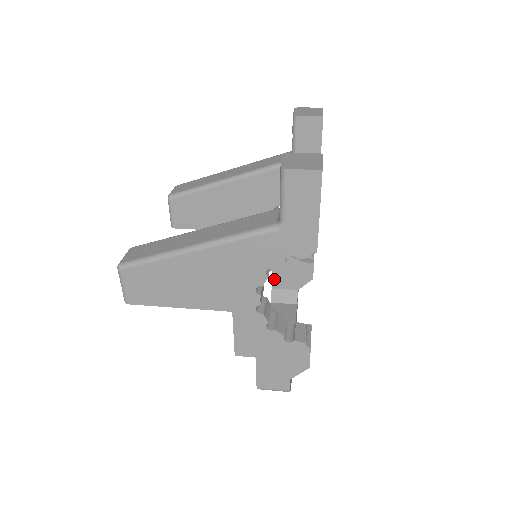
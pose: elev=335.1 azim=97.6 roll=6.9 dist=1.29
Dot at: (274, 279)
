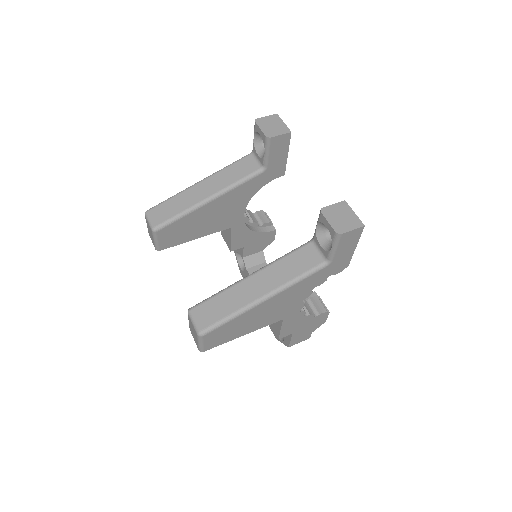
Dot at: (245, 251)
